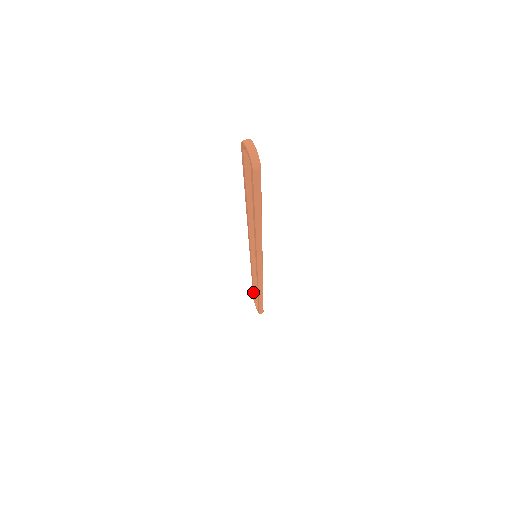
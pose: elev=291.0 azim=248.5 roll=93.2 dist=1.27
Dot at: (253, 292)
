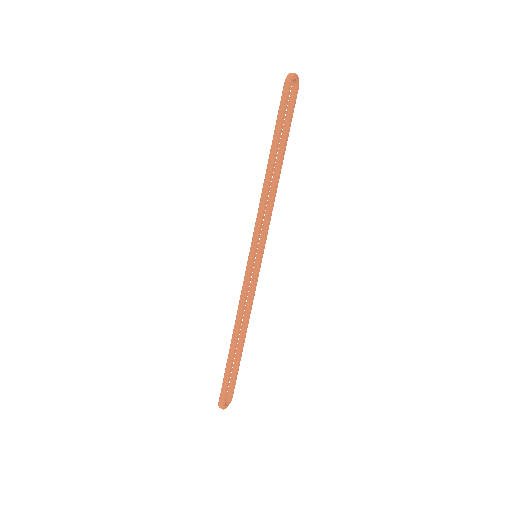
Dot at: (233, 367)
